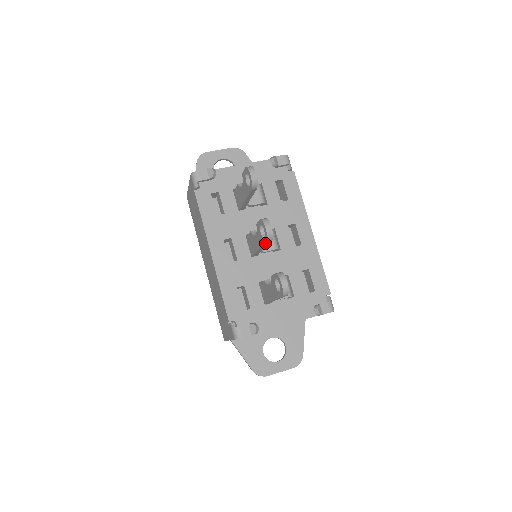
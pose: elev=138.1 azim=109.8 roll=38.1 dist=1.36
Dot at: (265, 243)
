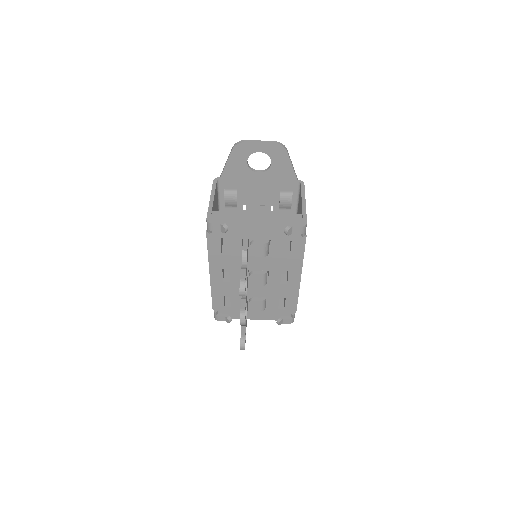
Dot at: occluded
